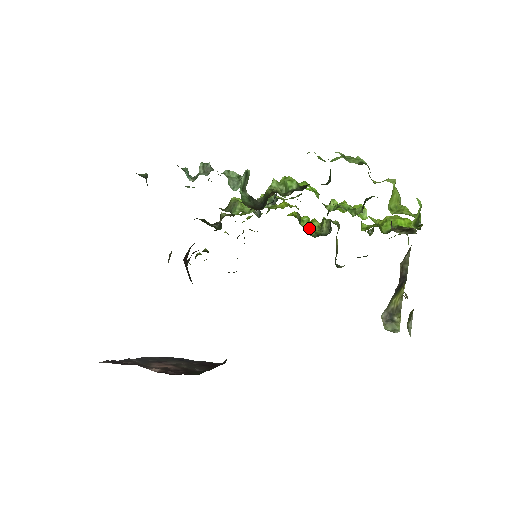
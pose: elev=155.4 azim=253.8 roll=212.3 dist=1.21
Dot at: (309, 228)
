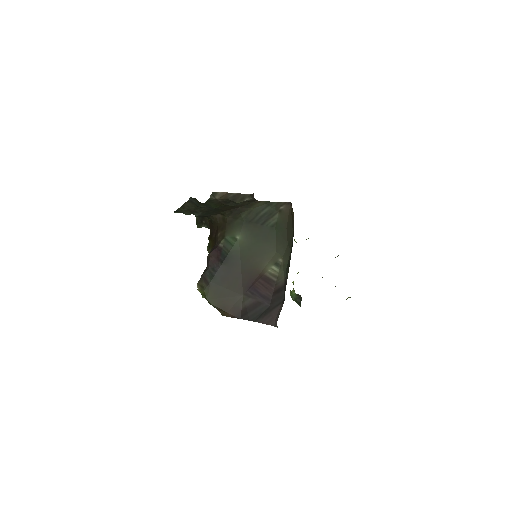
Dot at: occluded
